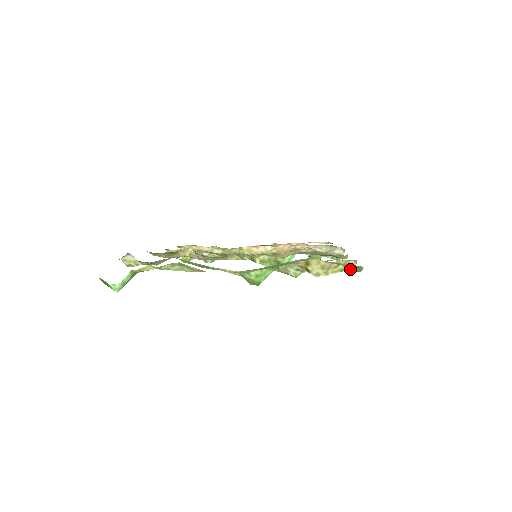
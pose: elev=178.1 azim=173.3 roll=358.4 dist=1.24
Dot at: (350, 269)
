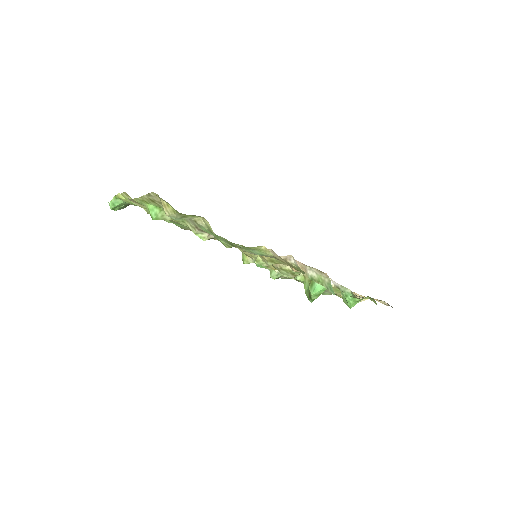
Dot at: (174, 210)
